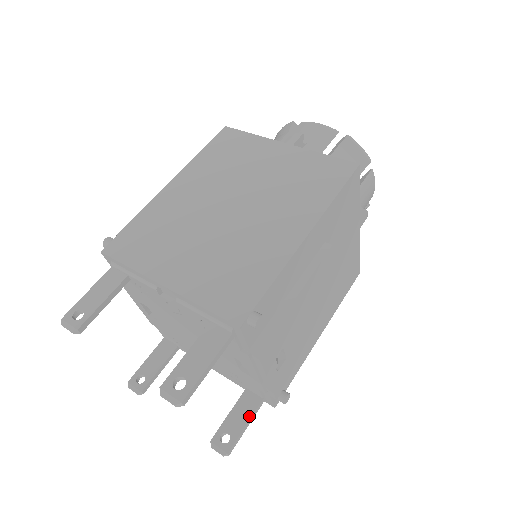
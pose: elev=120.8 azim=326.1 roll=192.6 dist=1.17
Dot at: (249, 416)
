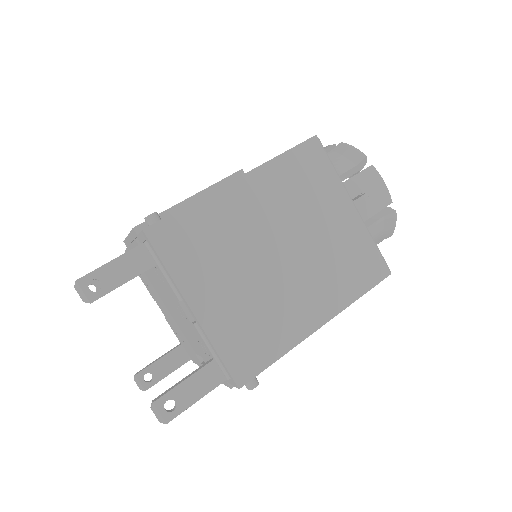
Dot at: (174, 368)
